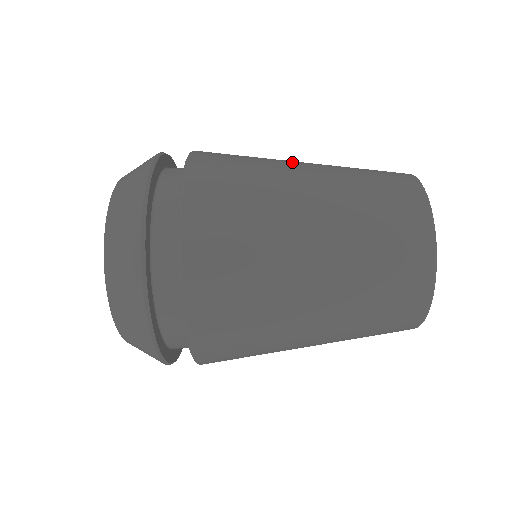
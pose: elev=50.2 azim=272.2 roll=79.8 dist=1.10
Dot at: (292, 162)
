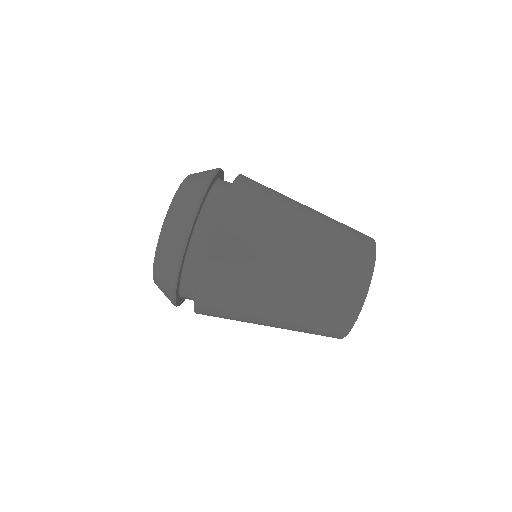
Dot at: occluded
